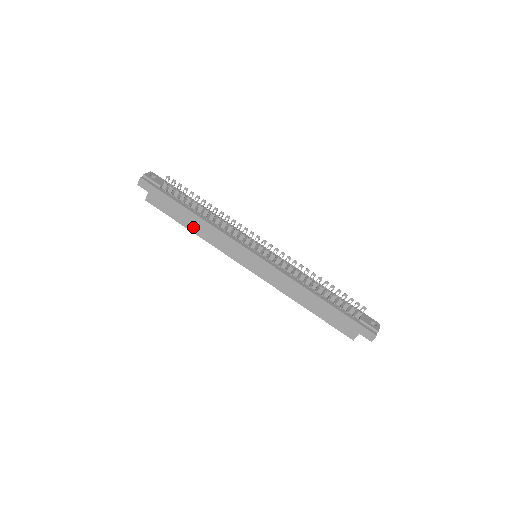
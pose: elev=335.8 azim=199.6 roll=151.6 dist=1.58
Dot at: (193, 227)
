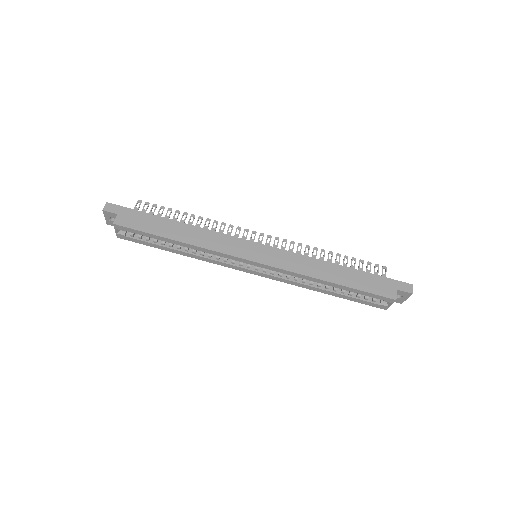
Dot at: (179, 236)
